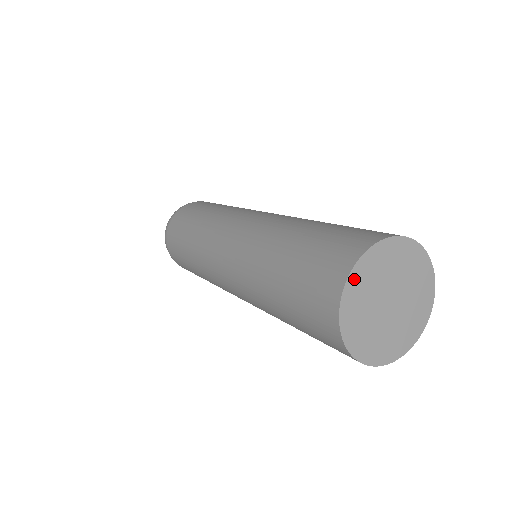
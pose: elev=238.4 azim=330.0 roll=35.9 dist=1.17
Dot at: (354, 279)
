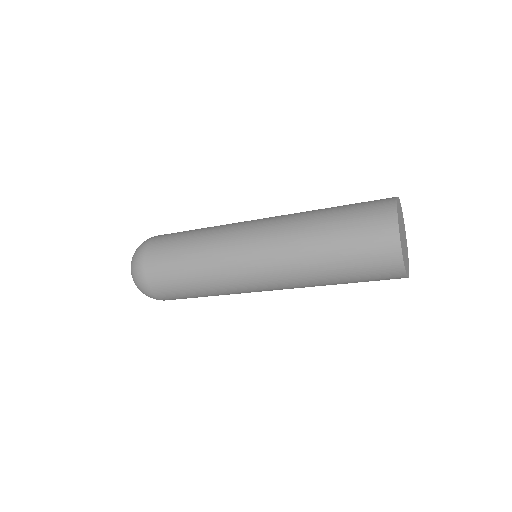
Dot at: (399, 202)
